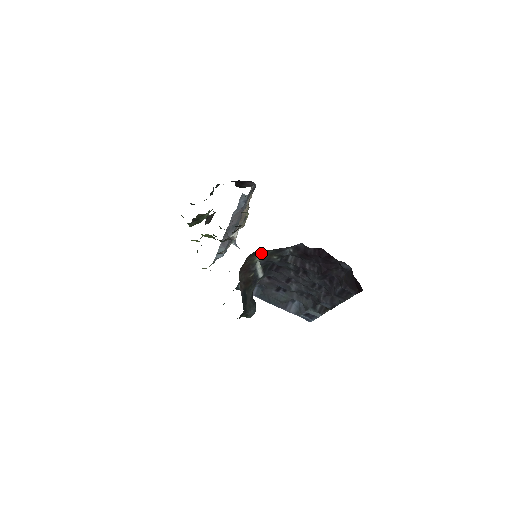
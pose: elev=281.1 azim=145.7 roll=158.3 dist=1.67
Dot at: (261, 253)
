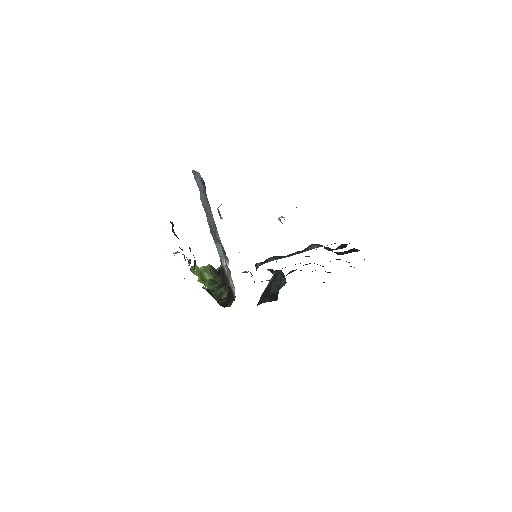
Dot at: occluded
